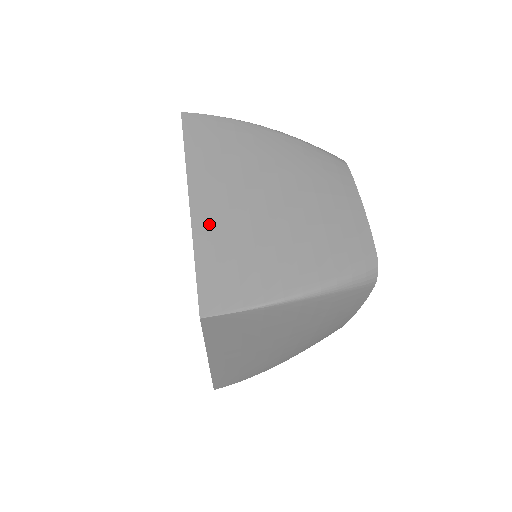
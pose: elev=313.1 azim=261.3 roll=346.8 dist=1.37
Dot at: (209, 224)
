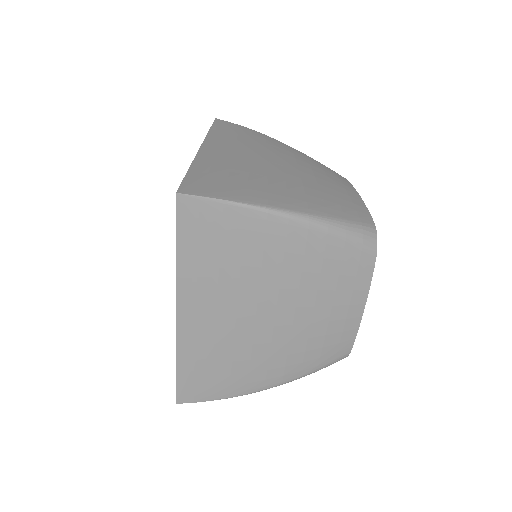
Dot at: (193, 339)
